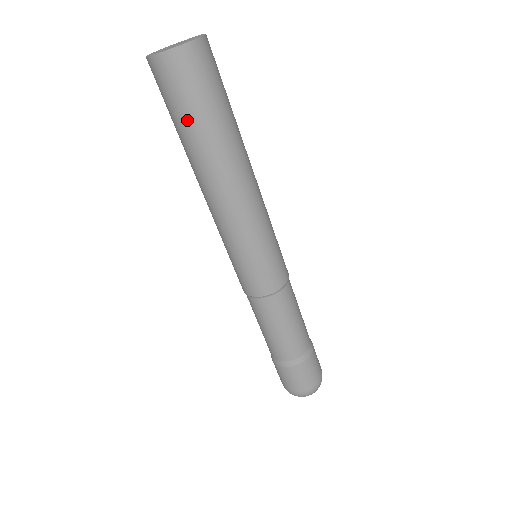
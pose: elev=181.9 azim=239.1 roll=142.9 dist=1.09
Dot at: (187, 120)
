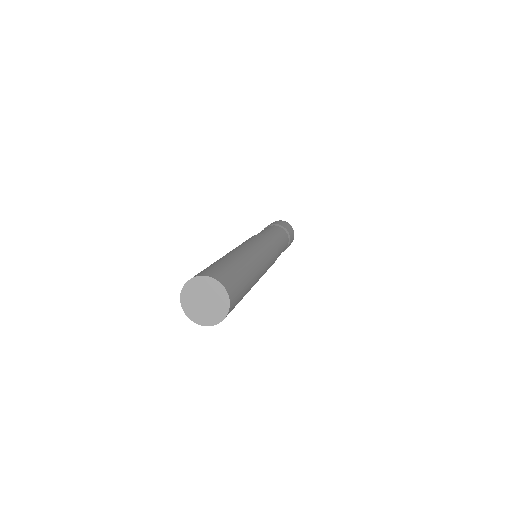
Dot at: occluded
